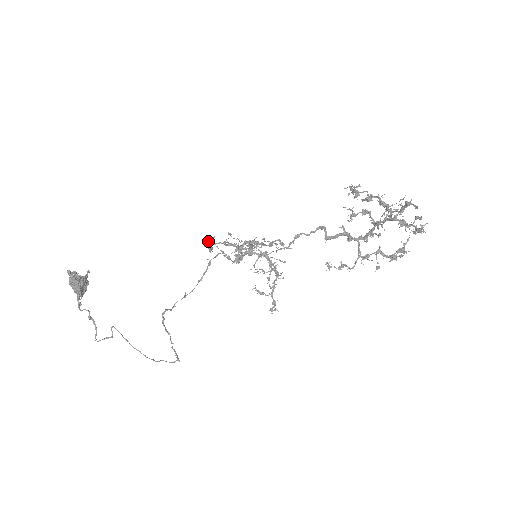
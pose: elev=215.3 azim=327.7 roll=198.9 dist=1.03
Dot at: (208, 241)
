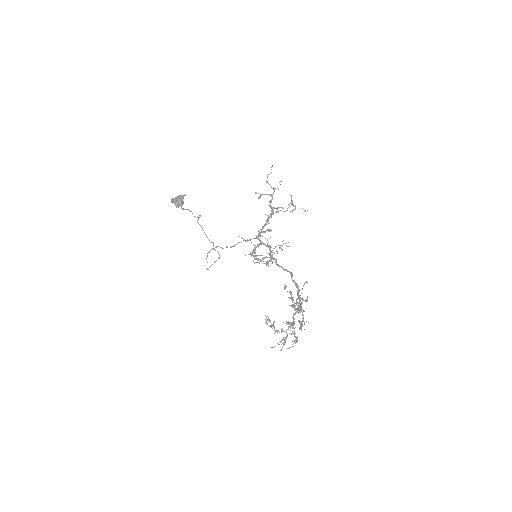
Dot at: (267, 178)
